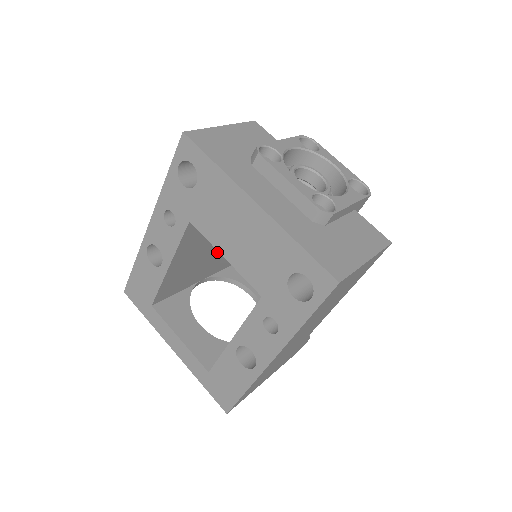
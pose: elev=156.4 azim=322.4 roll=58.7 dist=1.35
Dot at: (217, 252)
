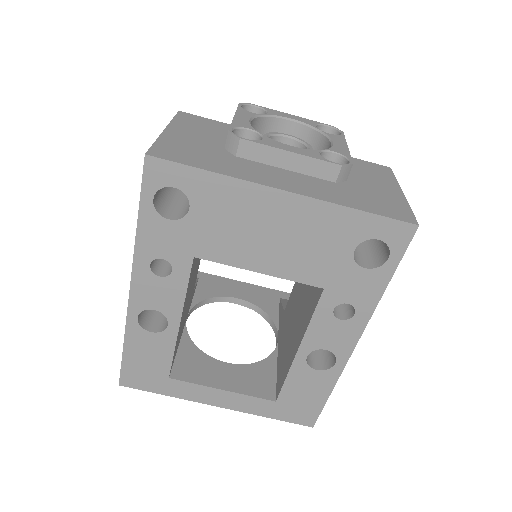
Dot at: (195, 278)
